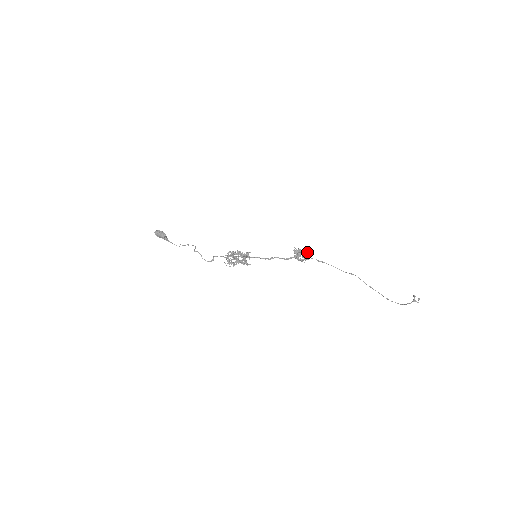
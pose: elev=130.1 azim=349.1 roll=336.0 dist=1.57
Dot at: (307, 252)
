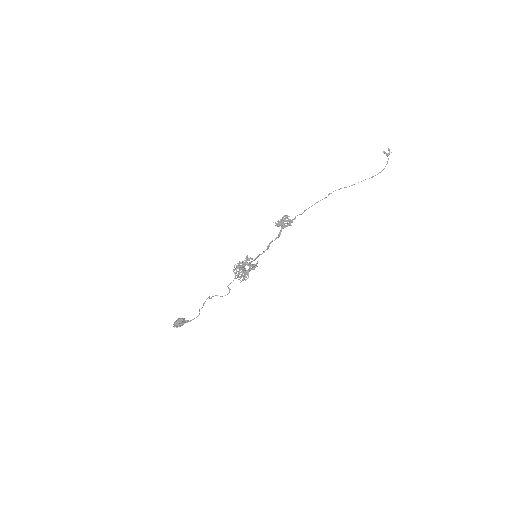
Dot at: (285, 216)
